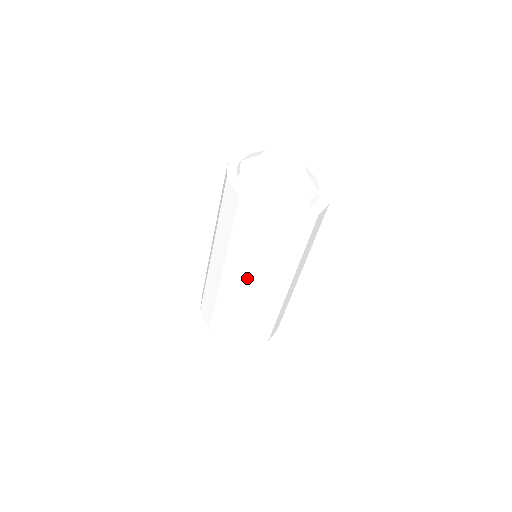
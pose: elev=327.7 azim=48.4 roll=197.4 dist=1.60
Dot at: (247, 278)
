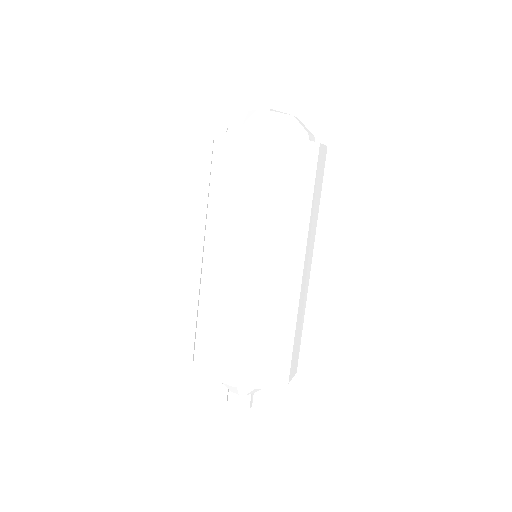
Dot at: (222, 243)
